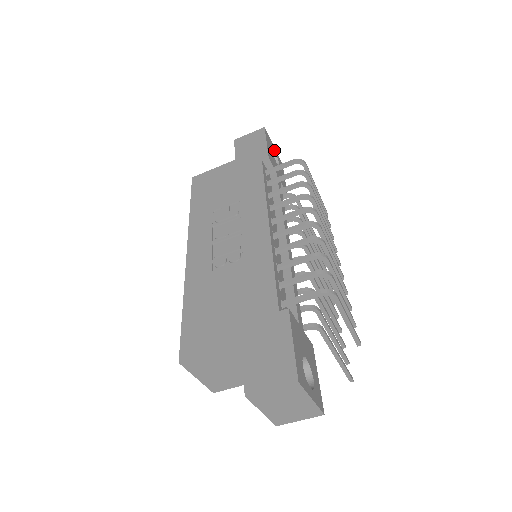
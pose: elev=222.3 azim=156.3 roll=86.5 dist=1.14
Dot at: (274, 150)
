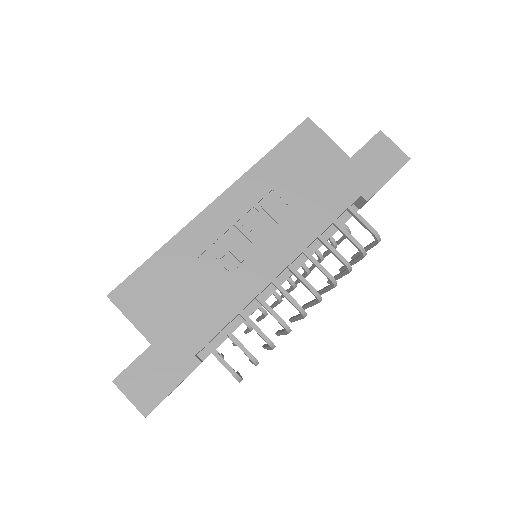
Dot at: occluded
